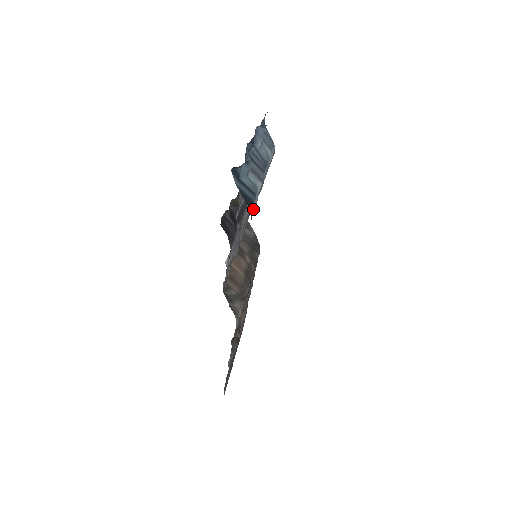
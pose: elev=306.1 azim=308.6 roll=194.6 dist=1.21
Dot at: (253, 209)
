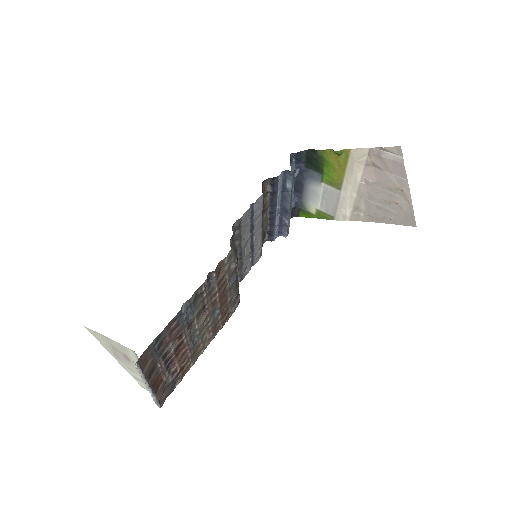
Dot at: (294, 175)
